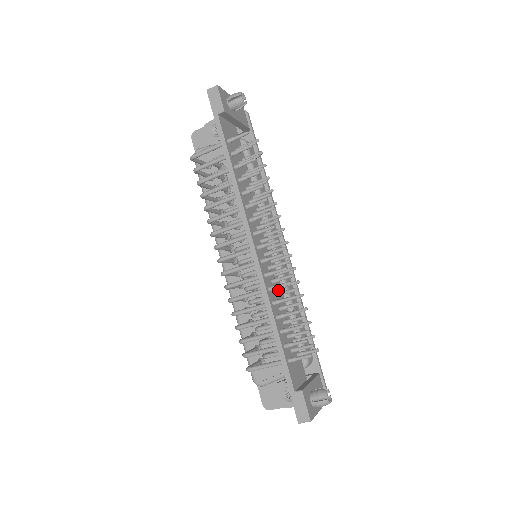
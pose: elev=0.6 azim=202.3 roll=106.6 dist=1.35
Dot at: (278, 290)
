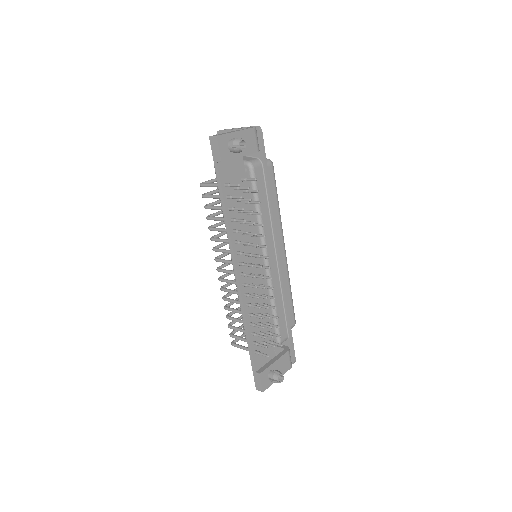
Dot at: (260, 298)
